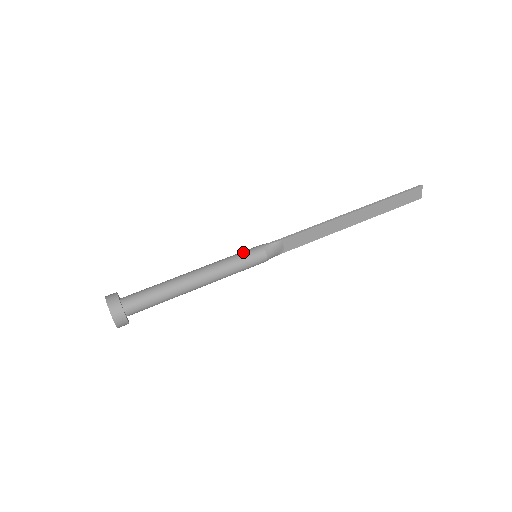
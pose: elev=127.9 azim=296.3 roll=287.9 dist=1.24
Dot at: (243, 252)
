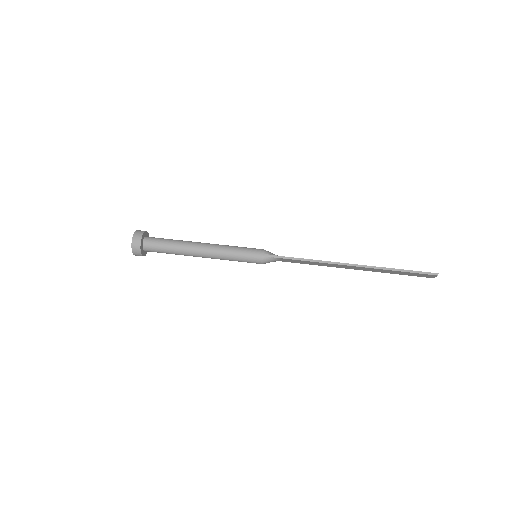
Dot at: (245, 252)
